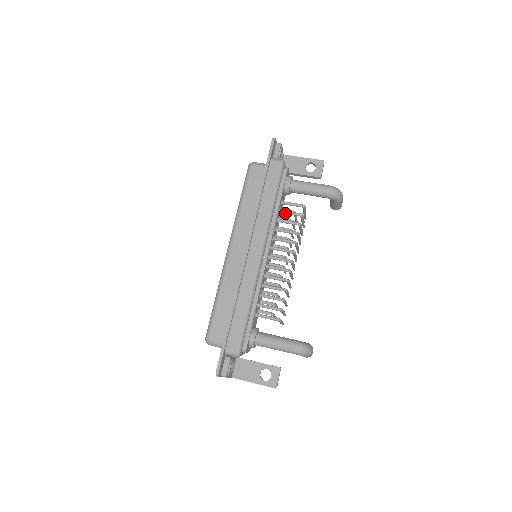
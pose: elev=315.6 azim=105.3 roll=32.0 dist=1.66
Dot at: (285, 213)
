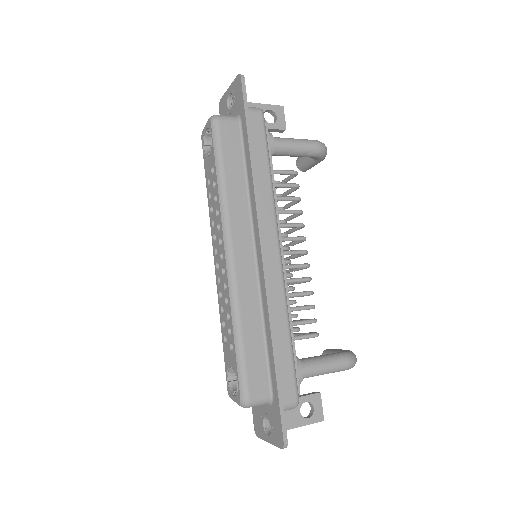
Dot at: (279, 186)
